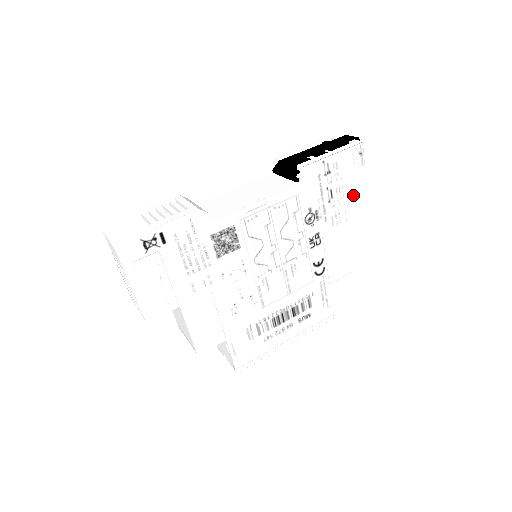
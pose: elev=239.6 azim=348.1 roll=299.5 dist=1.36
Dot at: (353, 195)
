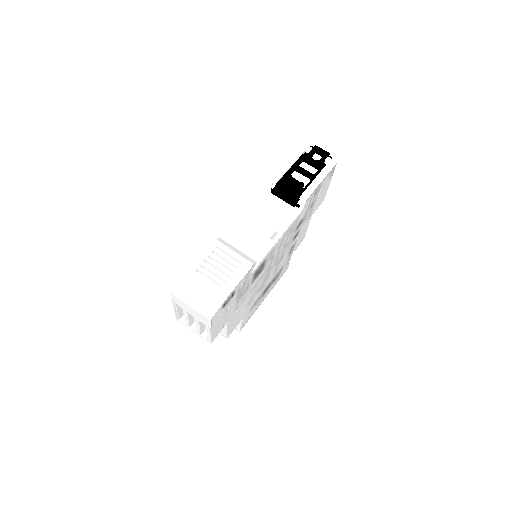
Dot at: (321, 196)
